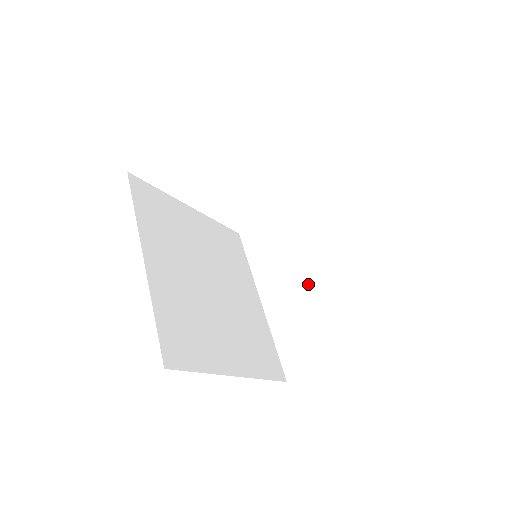
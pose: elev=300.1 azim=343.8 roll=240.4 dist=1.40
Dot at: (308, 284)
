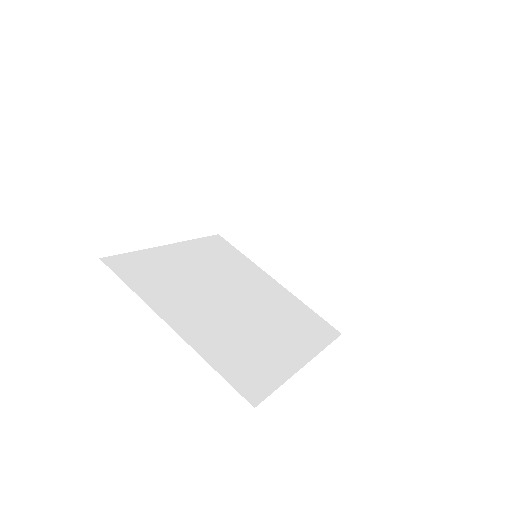
Dot at: (308, 244)
